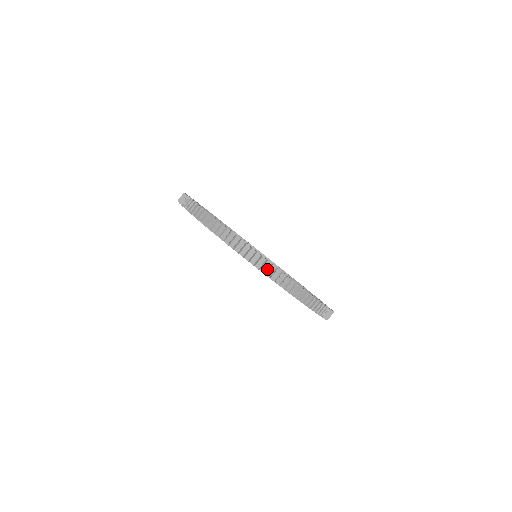
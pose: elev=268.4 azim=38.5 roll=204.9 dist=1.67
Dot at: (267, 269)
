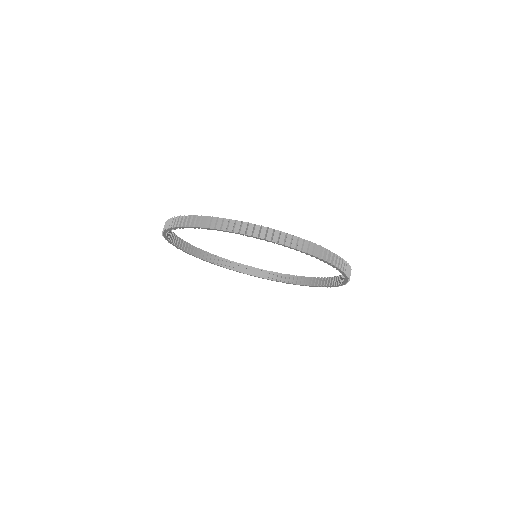
Dot at: (227, 225)
